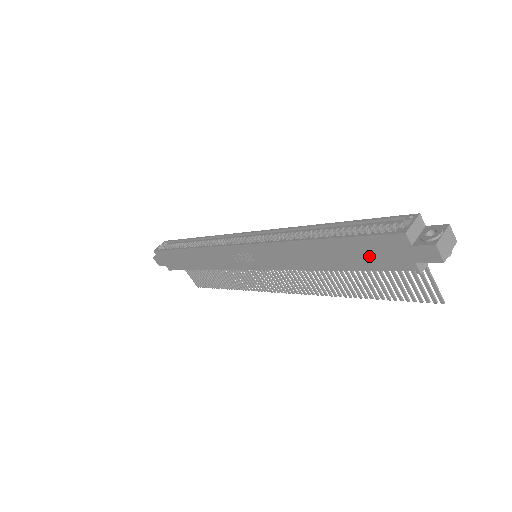
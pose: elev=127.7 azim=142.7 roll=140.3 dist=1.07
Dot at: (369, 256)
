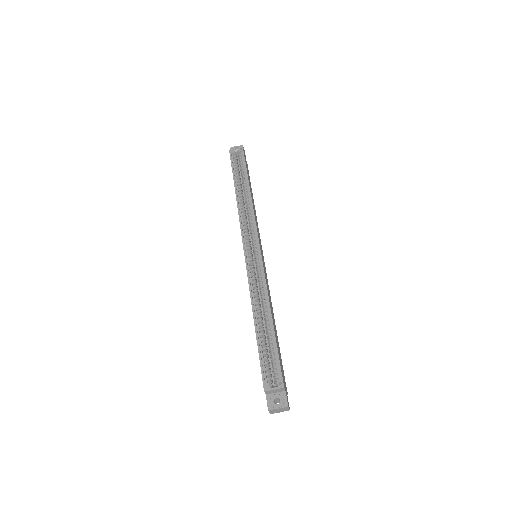
Dot at: occluded
